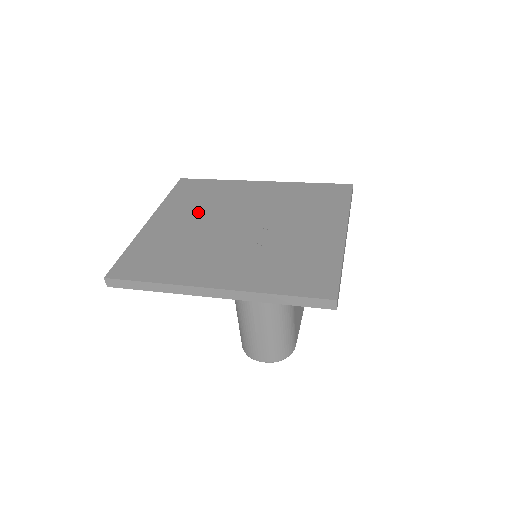
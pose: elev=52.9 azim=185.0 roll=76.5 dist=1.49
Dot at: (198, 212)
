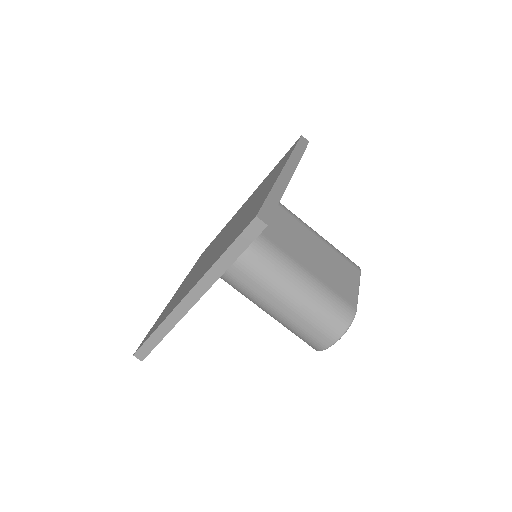
Dot at: occluded
